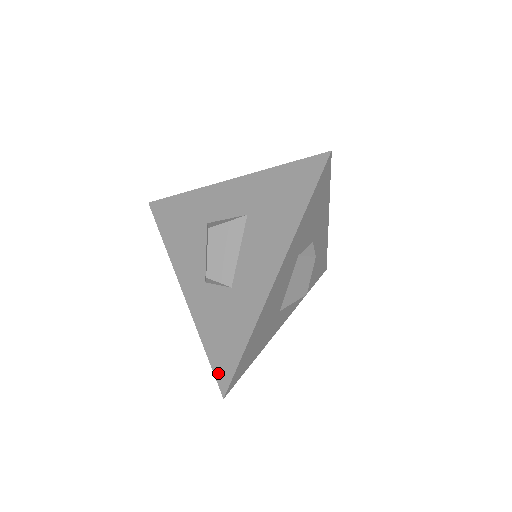
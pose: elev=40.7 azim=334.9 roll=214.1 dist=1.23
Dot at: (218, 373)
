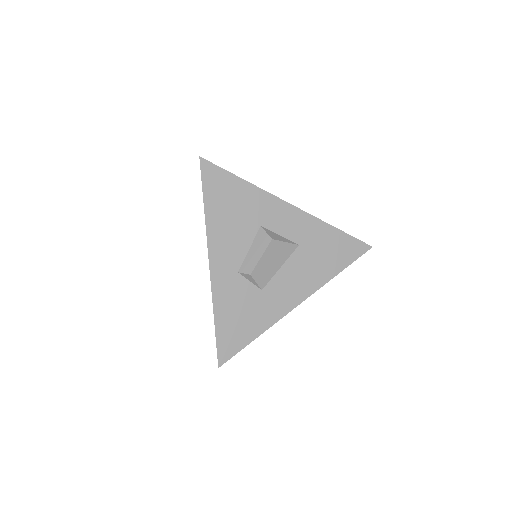
Dot at: (221, 348)
